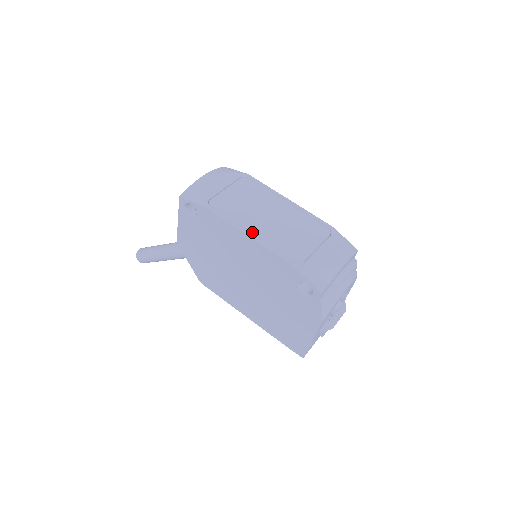
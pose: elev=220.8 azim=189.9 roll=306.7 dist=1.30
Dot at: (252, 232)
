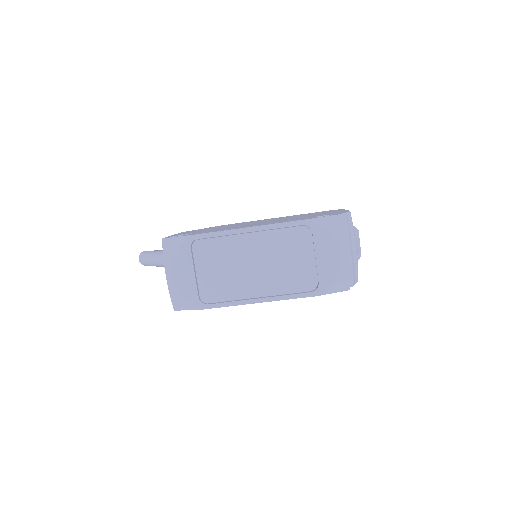
Dot at: (258, 296)
